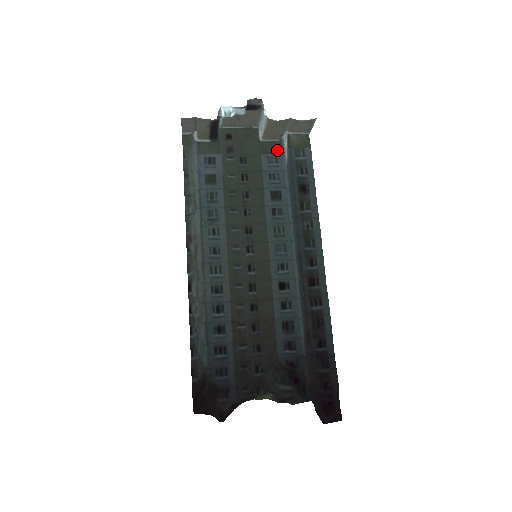
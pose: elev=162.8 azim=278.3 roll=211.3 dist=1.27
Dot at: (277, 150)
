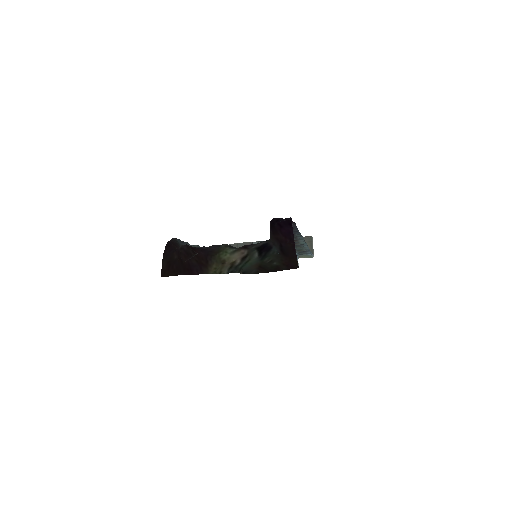
Dot at: occluded
